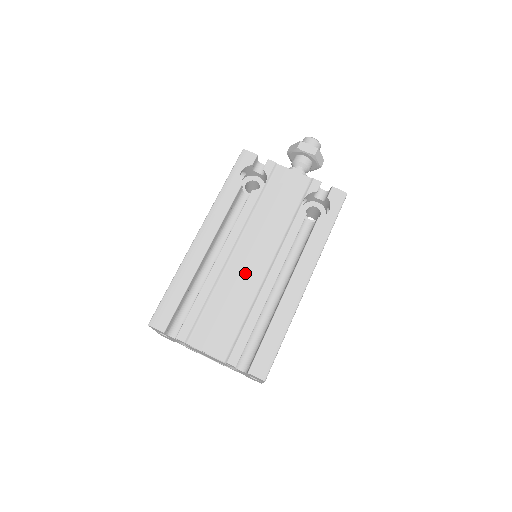
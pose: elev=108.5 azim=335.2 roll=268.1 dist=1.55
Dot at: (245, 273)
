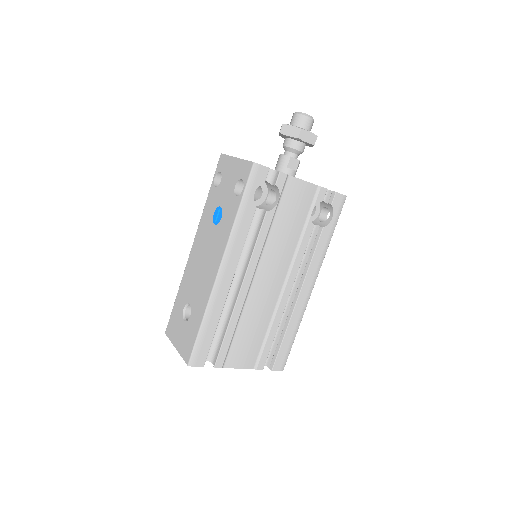
Dot at: (265, 296)
